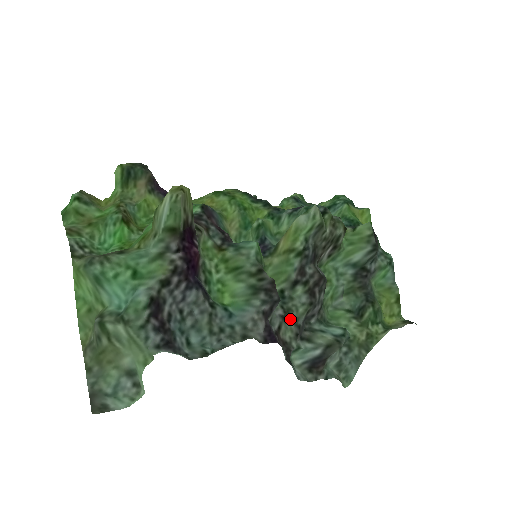
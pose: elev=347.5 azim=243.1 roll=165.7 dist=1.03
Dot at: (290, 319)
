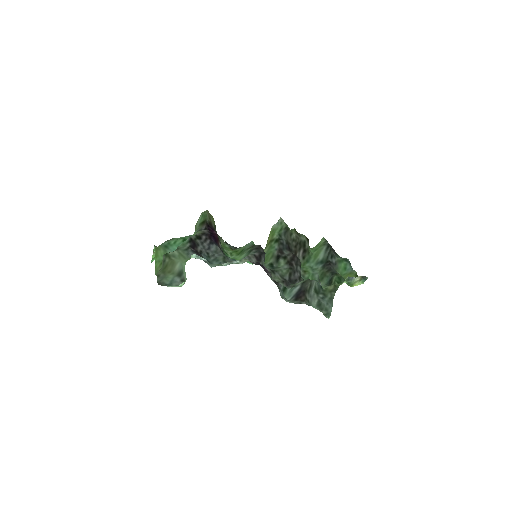
Dot at: (277, 274)
